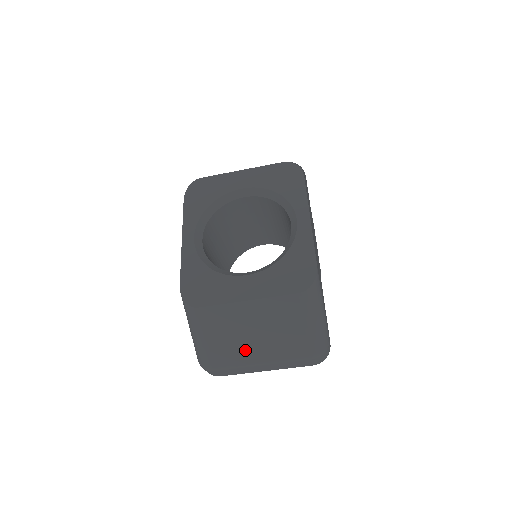
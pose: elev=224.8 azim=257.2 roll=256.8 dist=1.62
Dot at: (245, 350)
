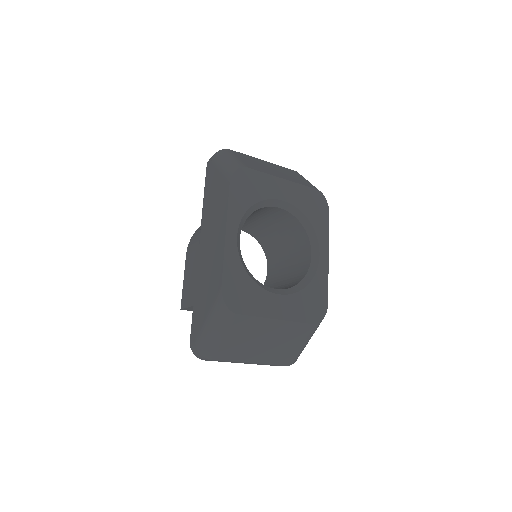
Dot at: (248, 351)
